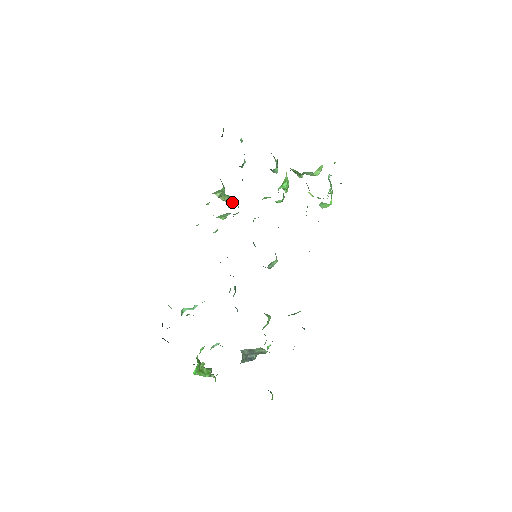
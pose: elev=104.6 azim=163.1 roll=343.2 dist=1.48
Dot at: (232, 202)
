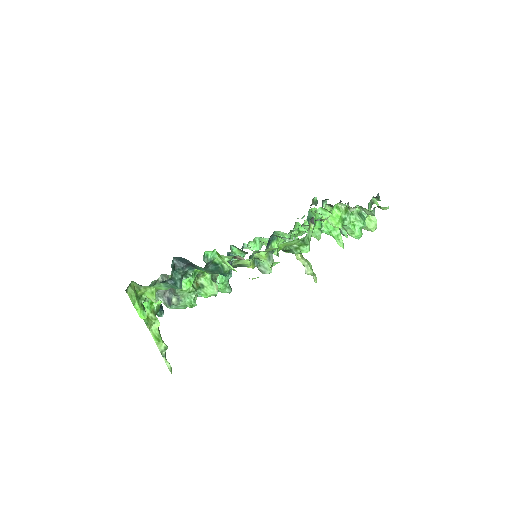
Dot at: (312, 271)
